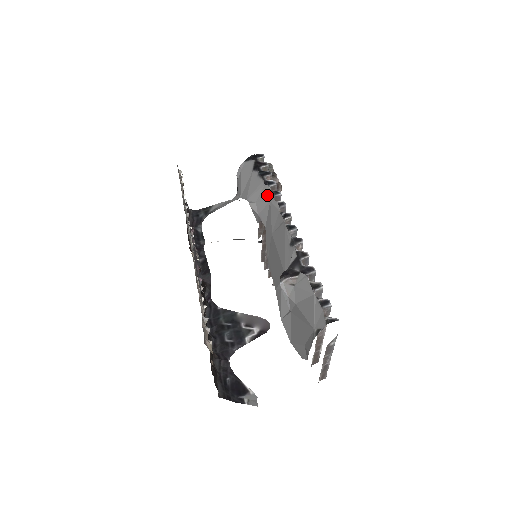
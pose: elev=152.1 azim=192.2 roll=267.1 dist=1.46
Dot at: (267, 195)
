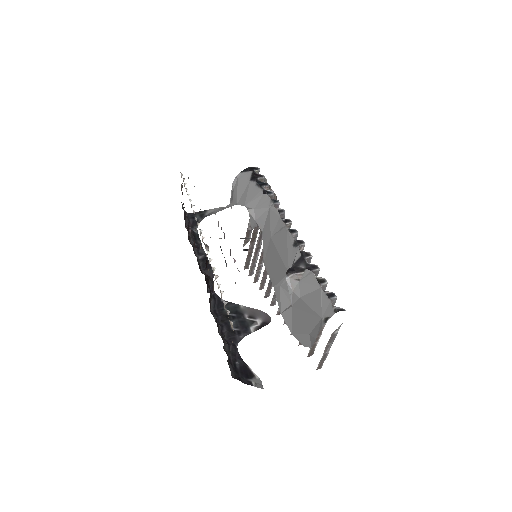
Dot at: (266, 203)
